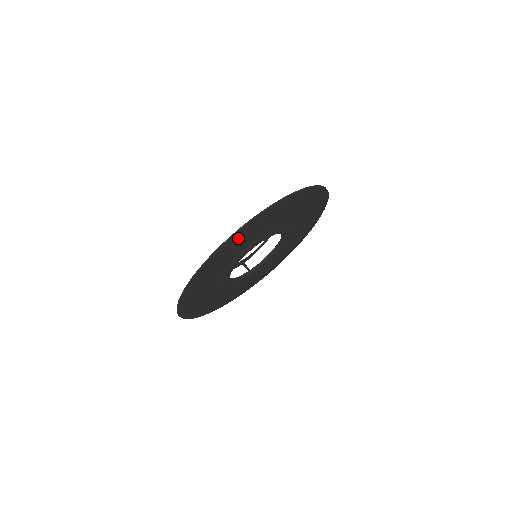
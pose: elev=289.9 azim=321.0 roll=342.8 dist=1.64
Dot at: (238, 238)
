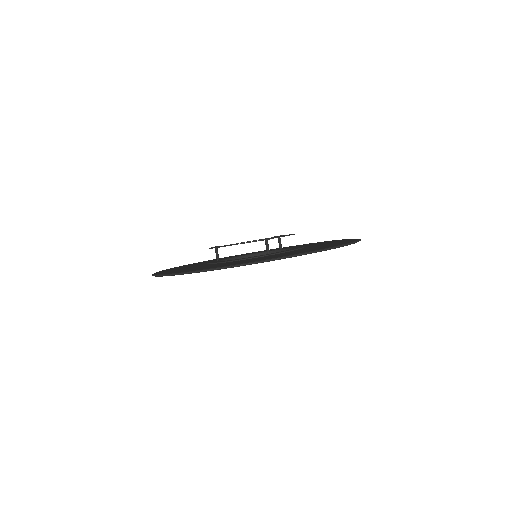
Dot at: occluded
